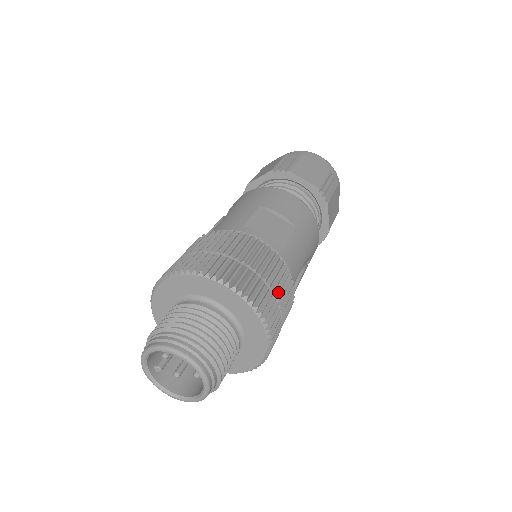
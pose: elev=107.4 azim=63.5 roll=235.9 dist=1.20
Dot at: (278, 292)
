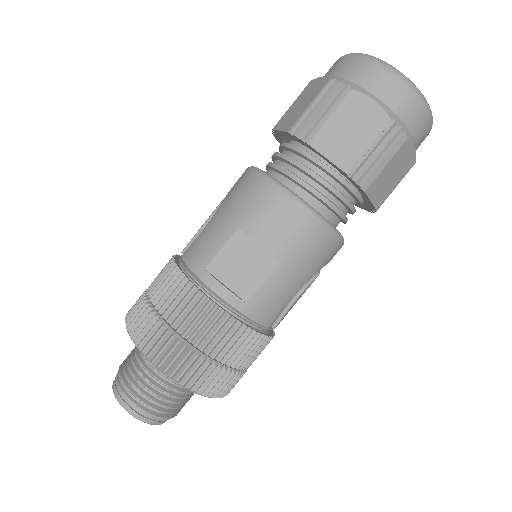
Dot at: (227, 360)
